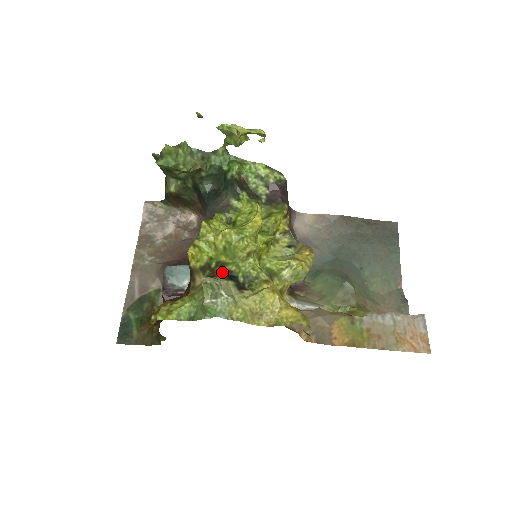
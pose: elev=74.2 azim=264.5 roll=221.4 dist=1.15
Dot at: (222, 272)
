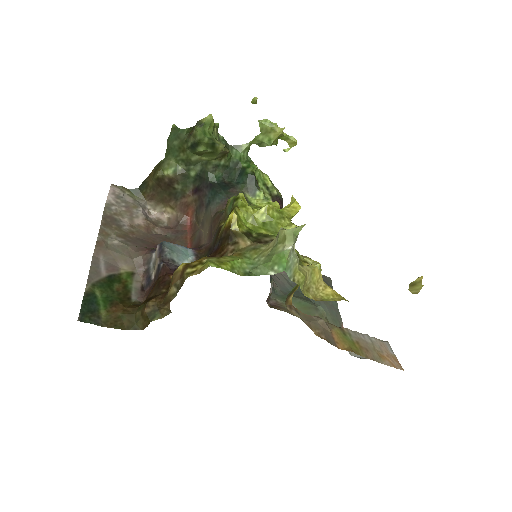
Dot at: (269, 240)
